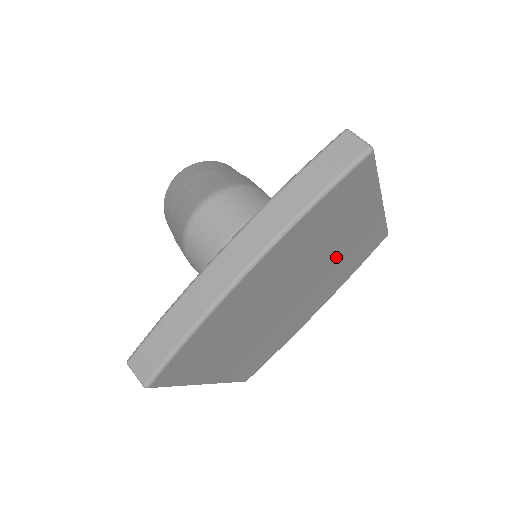
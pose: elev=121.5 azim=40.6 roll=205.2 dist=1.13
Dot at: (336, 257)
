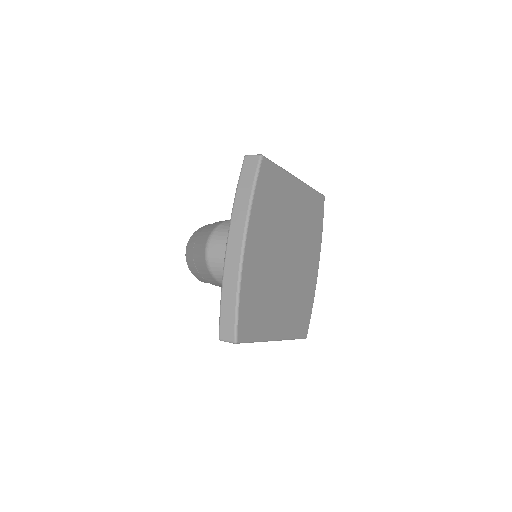
Dot at: (297, 224)
